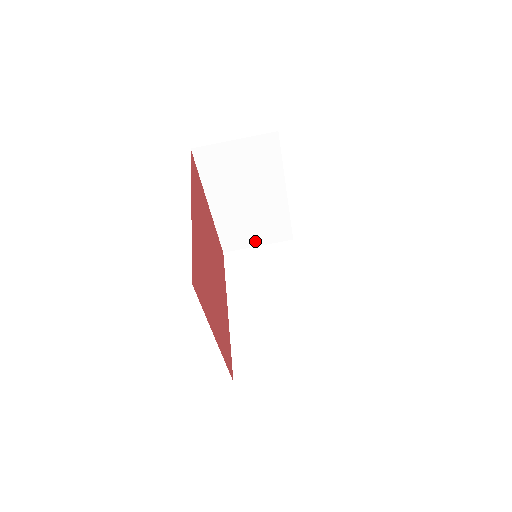
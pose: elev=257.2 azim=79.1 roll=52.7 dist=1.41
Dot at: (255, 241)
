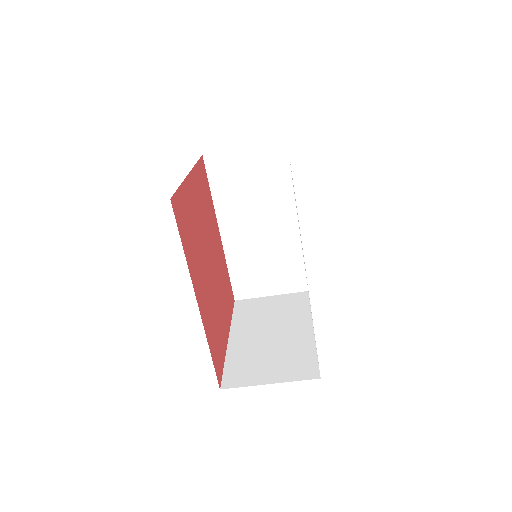
Dot at: occluded
